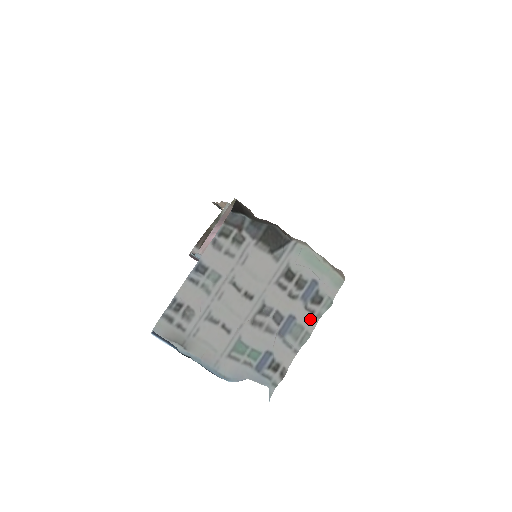
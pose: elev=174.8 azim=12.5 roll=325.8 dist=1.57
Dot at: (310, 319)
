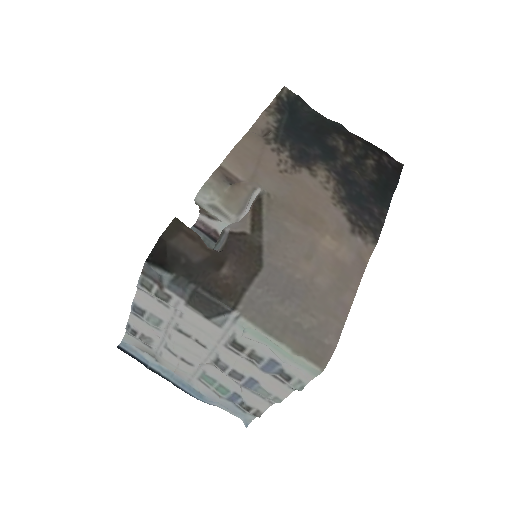
Dot at: (279, 388)
